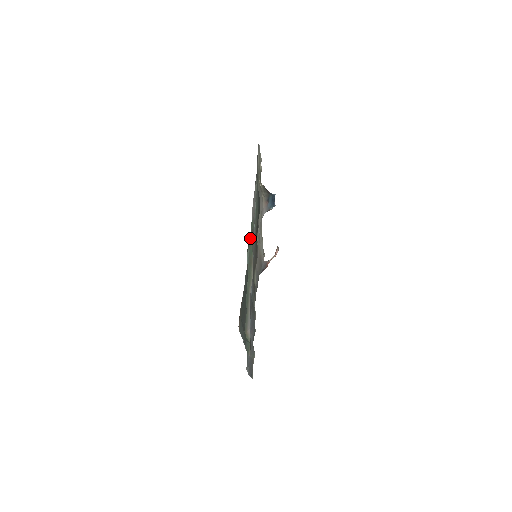
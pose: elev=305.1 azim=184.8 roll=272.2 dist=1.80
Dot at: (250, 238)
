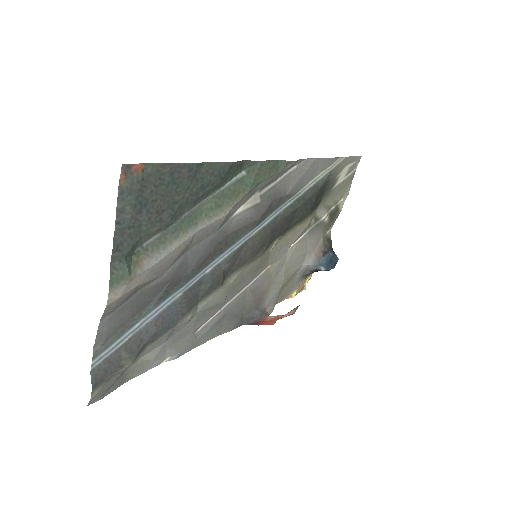
Dot at: (260, 162)
